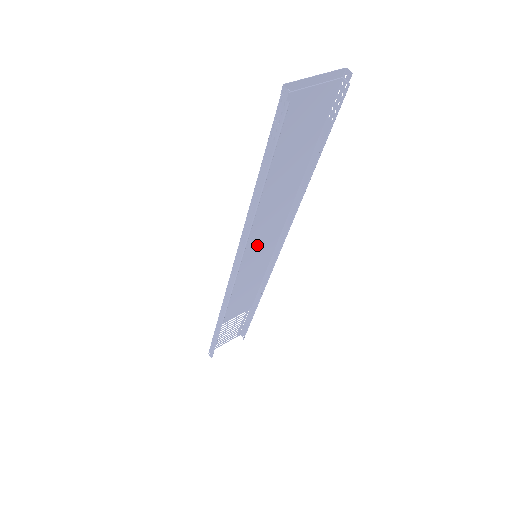
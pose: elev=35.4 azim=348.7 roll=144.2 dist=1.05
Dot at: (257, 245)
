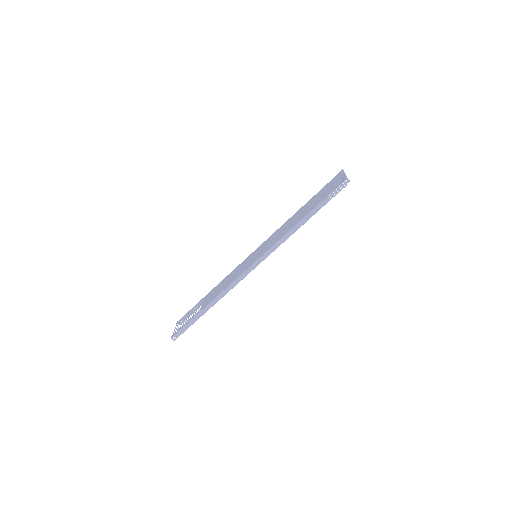
Dot at: (262, 249)
